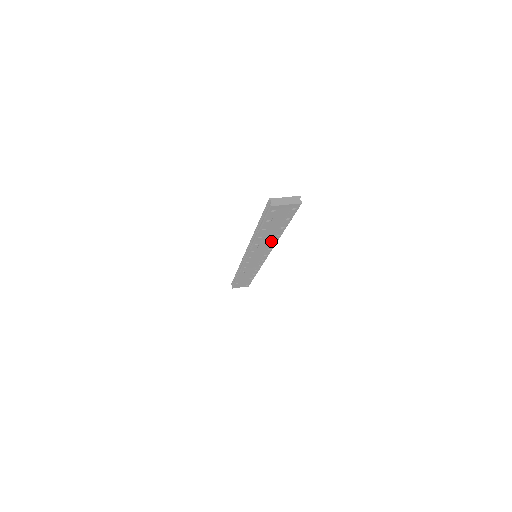
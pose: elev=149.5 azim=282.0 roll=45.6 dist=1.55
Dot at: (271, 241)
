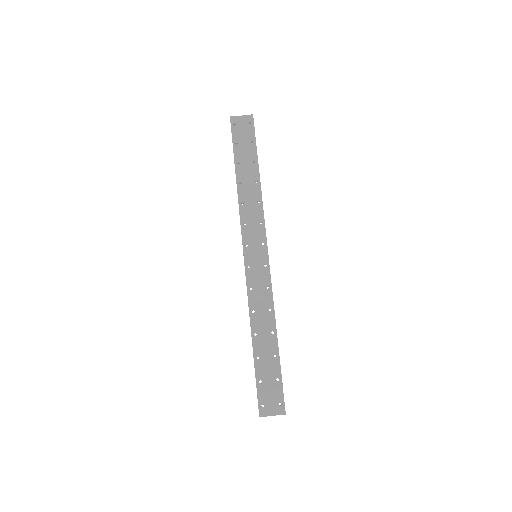
Dot at: (267, 316)
